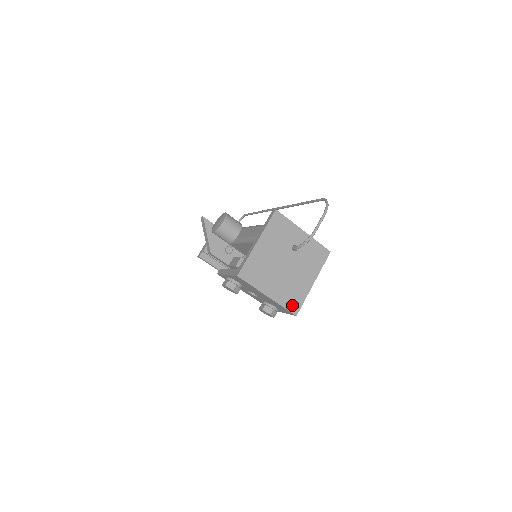
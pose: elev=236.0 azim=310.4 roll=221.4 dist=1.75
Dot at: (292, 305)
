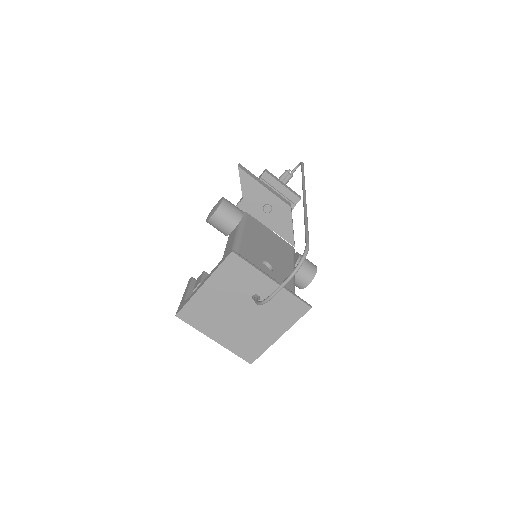
Dot at: (246, 353)
